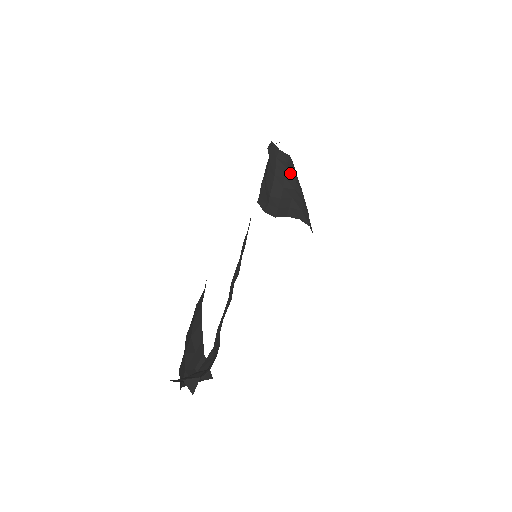
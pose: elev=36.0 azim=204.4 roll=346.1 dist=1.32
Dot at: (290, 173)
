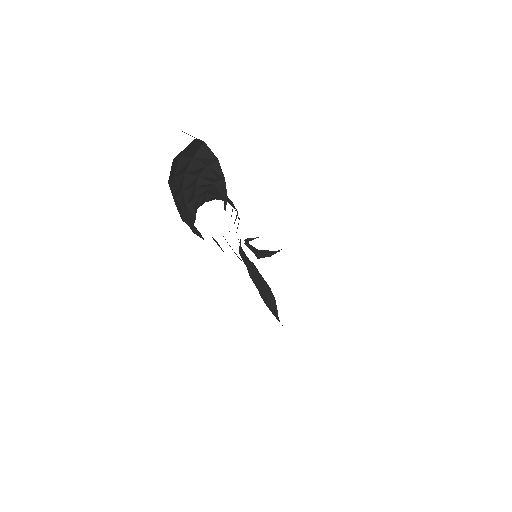
Dot at: occluded
